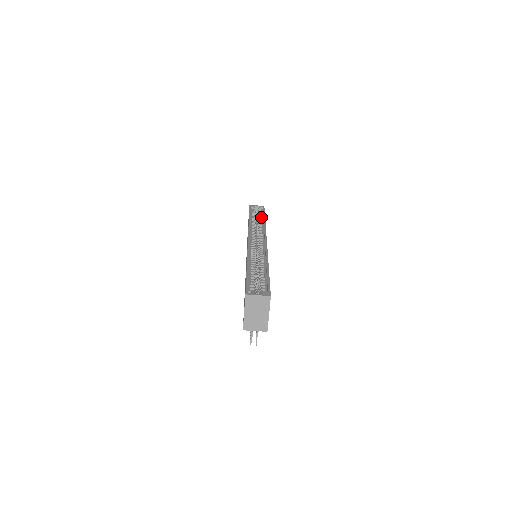
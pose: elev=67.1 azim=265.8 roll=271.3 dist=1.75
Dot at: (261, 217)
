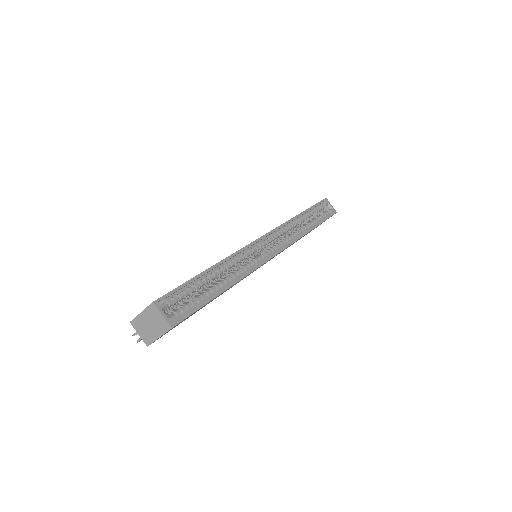
Dot at: (316, 222)
